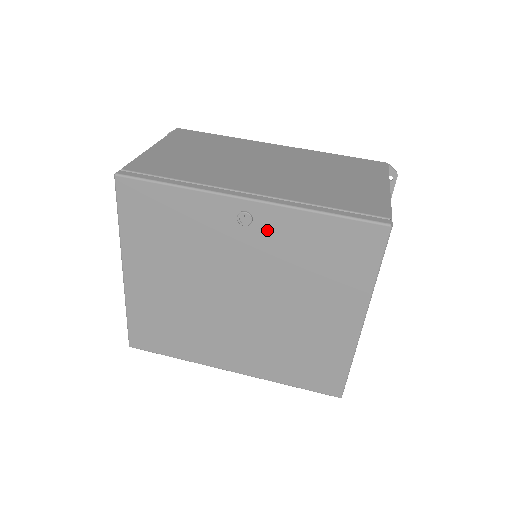
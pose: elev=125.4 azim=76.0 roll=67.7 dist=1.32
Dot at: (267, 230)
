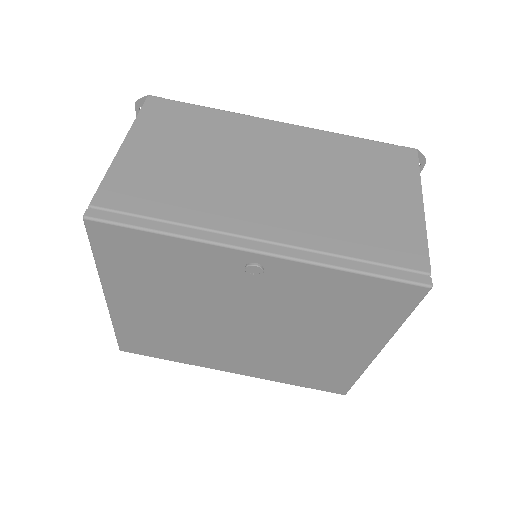
Dot at: (281, 280)
